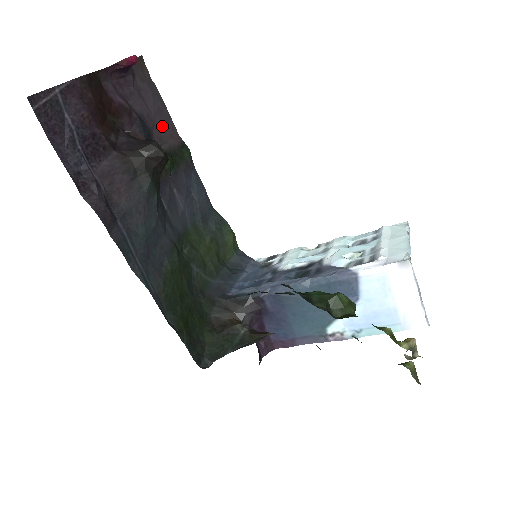
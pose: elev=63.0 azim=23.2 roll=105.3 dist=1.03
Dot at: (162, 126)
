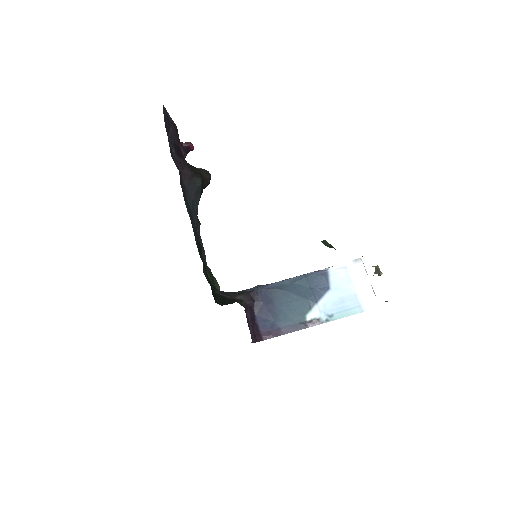
Dot at: occluded
